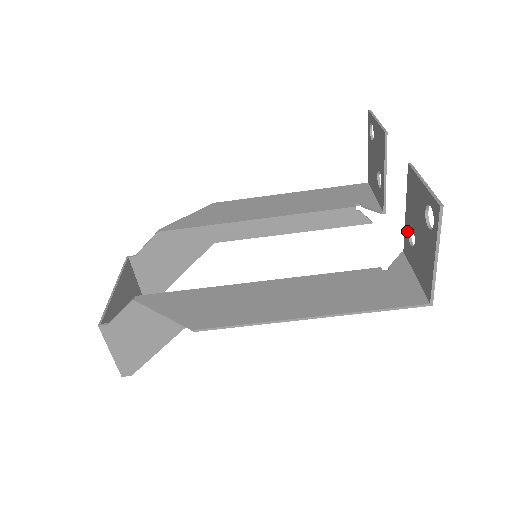
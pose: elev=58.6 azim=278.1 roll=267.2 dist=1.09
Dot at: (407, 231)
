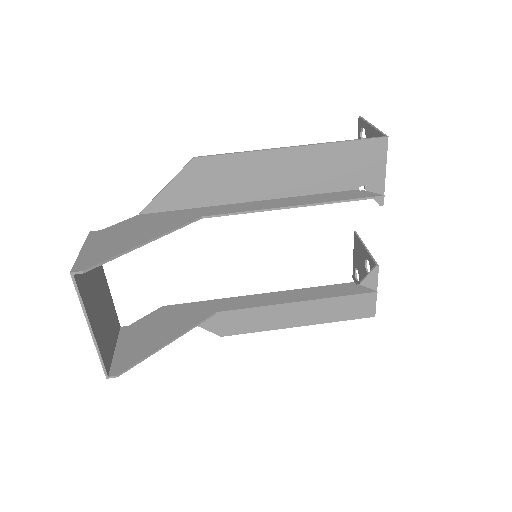
Dot at: occluded
